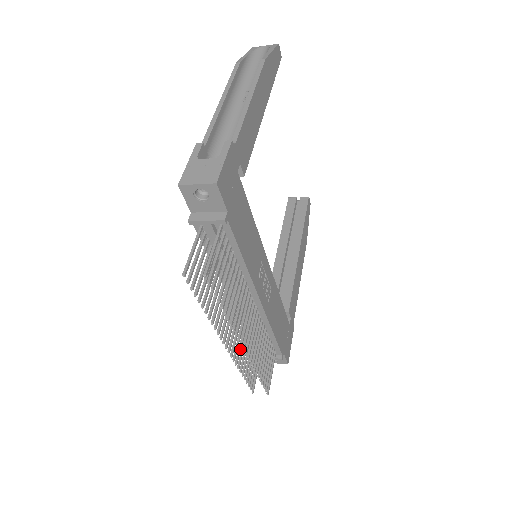
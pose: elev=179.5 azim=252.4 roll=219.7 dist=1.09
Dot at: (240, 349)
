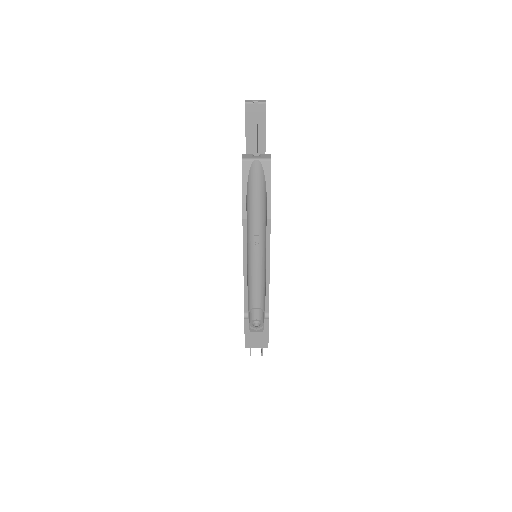
Dot at: occluded
